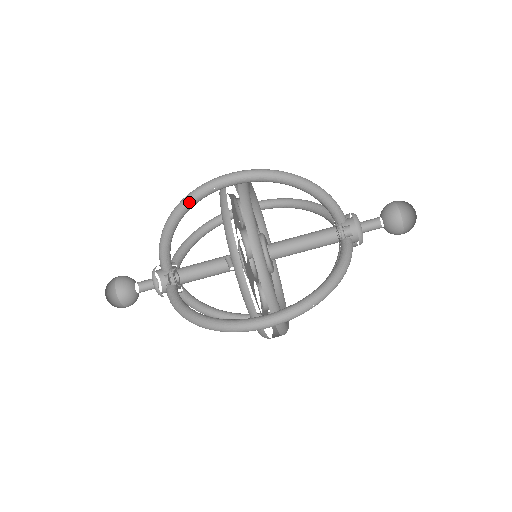
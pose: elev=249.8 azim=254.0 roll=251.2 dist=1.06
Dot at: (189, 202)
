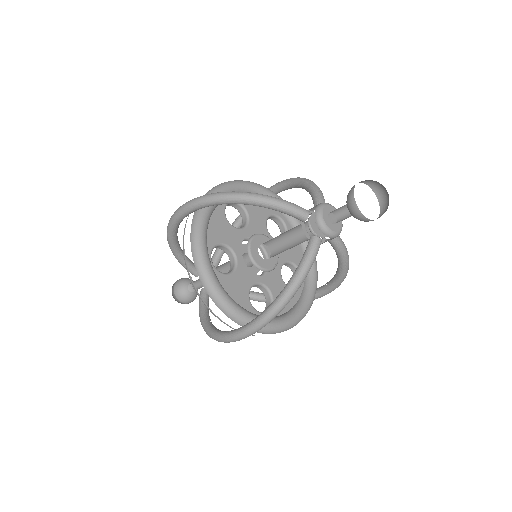
Dot at: (169, 233)
